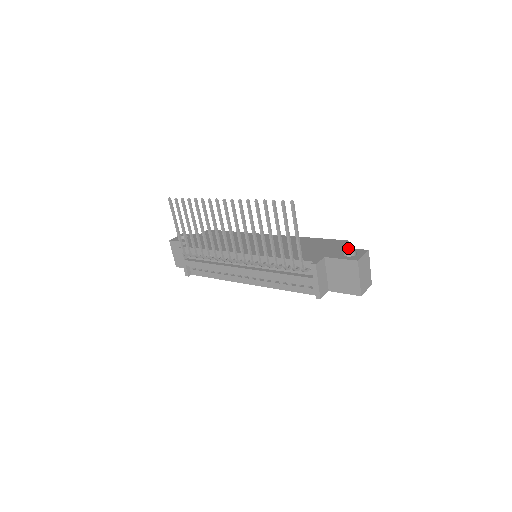
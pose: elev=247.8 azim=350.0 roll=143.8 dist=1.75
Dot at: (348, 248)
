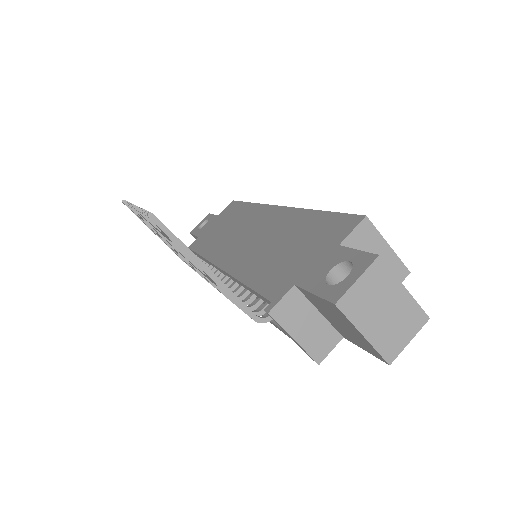
Dot at: (346, 248)
